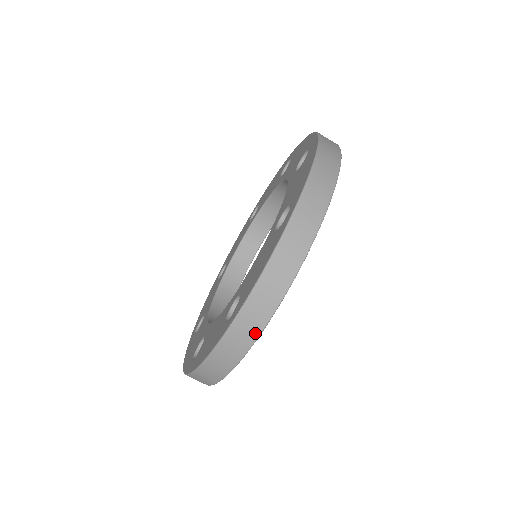
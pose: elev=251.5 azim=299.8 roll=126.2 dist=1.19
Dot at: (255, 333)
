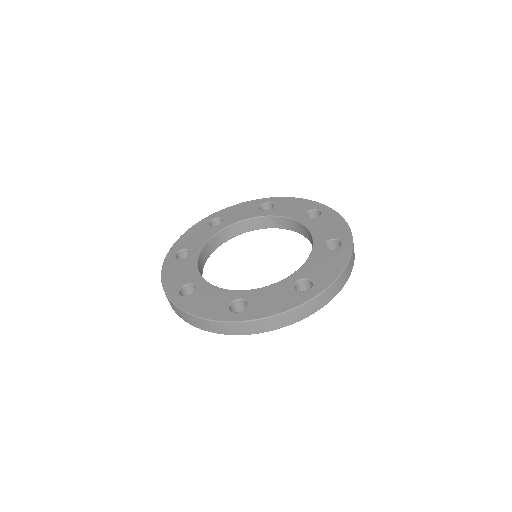
Dot at: (177, 313)
